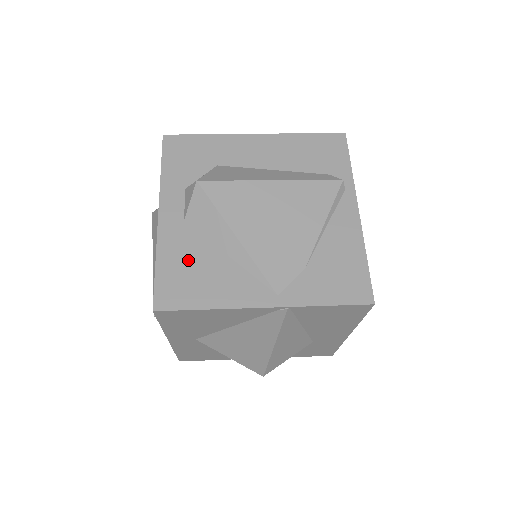
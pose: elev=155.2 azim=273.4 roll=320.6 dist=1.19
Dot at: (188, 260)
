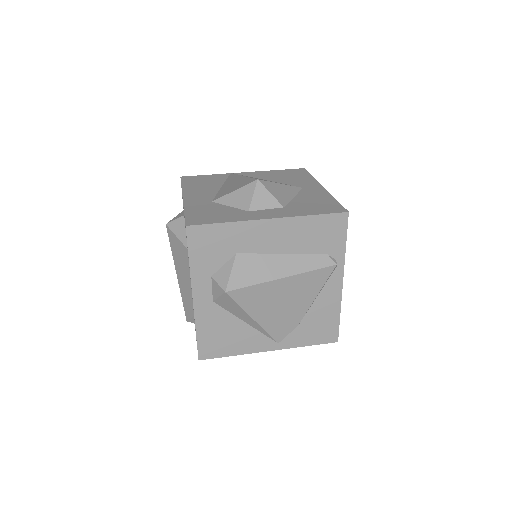
Dot at: (218, 329)
